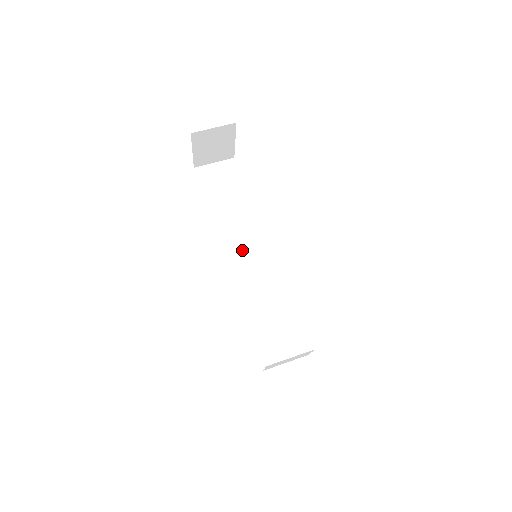
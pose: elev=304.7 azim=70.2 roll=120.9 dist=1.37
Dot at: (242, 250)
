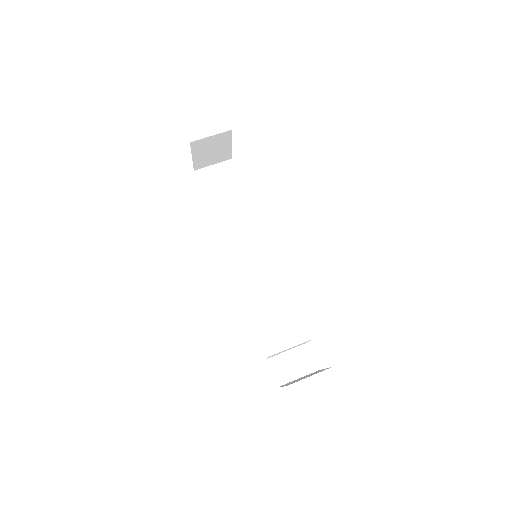
Dot at: (243, 250)
